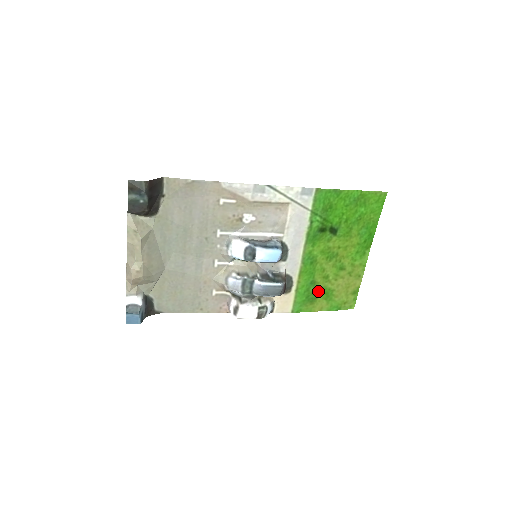
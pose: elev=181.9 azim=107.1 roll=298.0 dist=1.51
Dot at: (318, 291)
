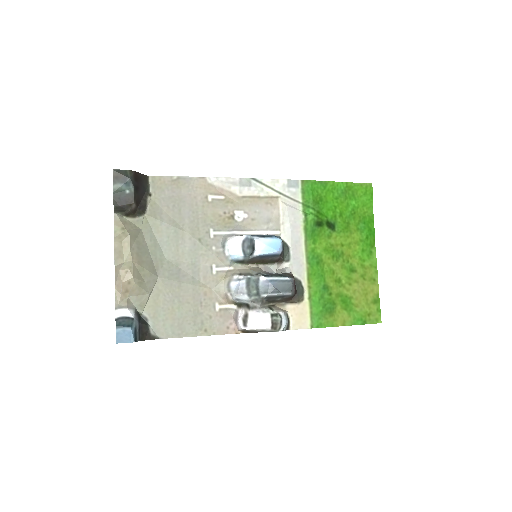
Dot at: (334, 299)
